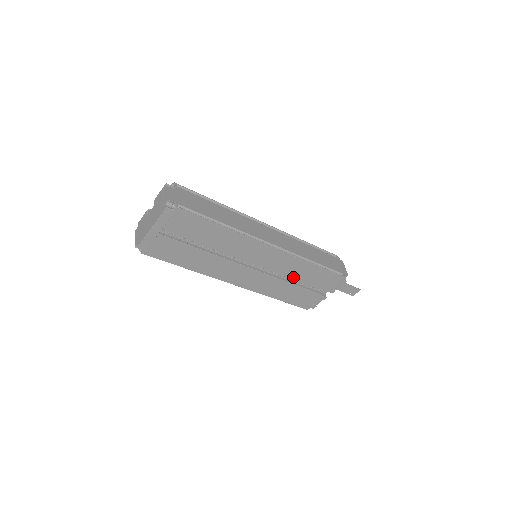
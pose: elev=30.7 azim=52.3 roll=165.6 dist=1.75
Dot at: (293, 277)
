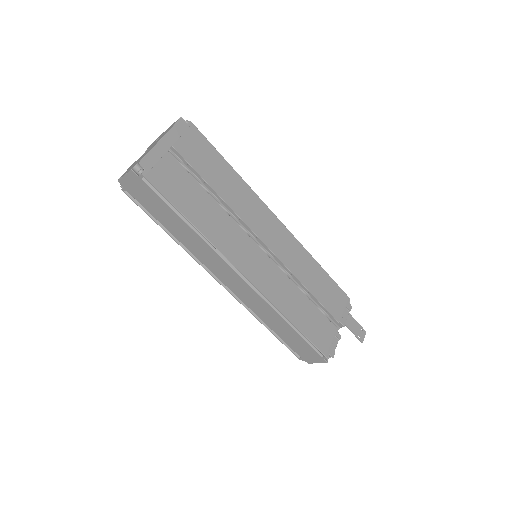
Dot at: (304, 282)
